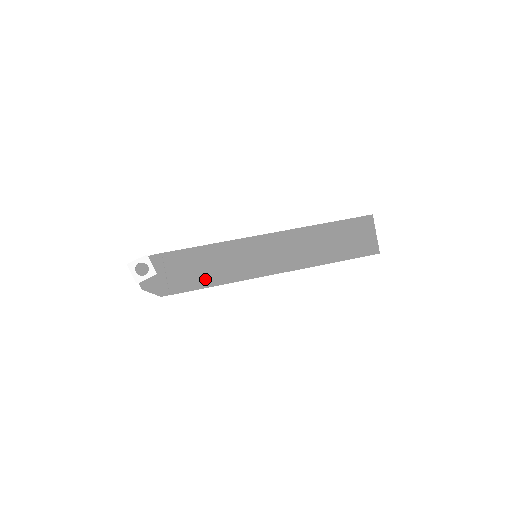
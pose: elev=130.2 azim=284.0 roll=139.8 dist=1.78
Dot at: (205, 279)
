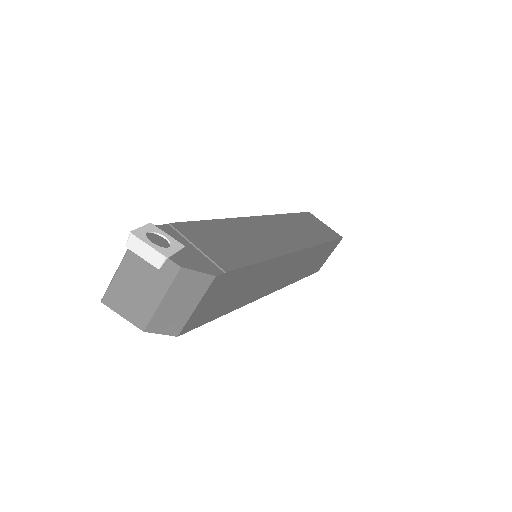
Dot at: (246, 253)
